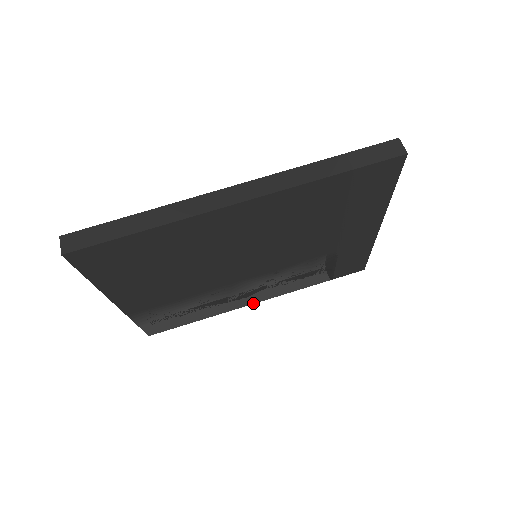
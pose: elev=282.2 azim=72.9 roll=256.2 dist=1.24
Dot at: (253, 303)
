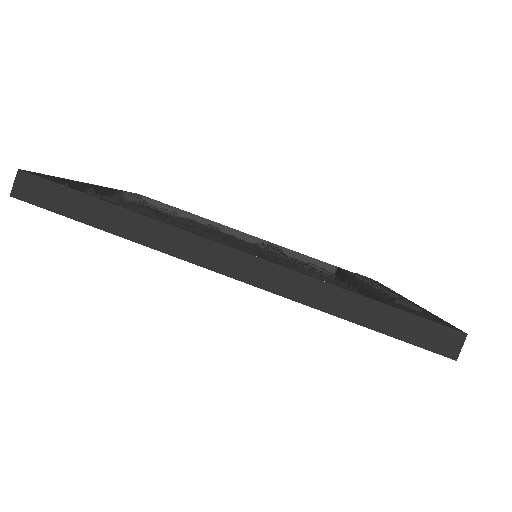
Dot at: occluded
